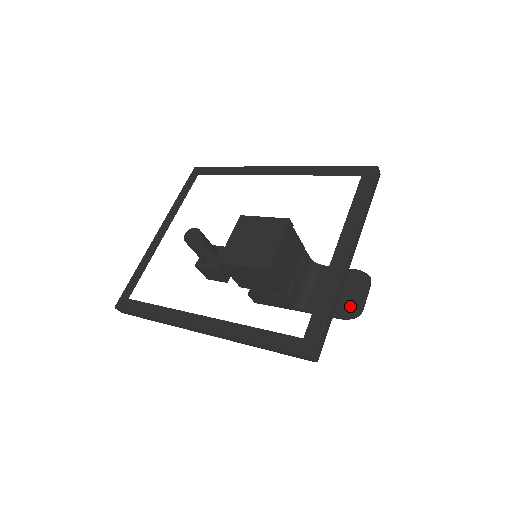
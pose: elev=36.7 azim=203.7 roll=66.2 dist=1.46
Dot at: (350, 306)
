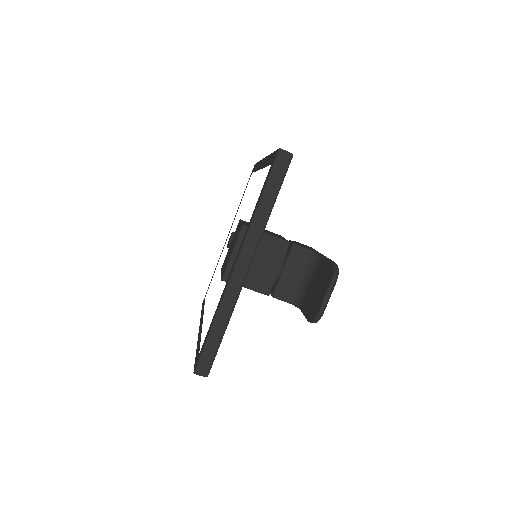
Dot at: (314, 308)
